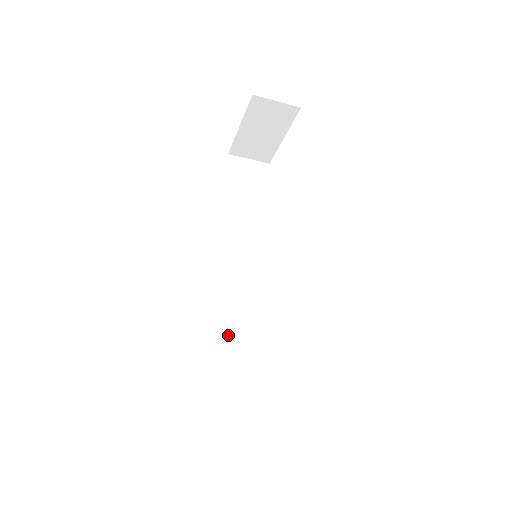
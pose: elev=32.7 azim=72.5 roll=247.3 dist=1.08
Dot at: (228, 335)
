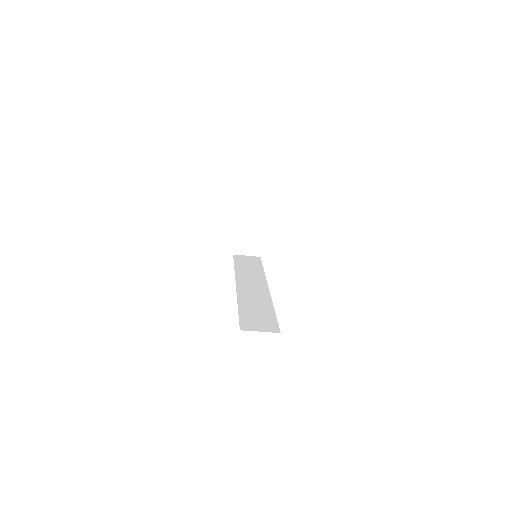
Dot at: (248, 303)
